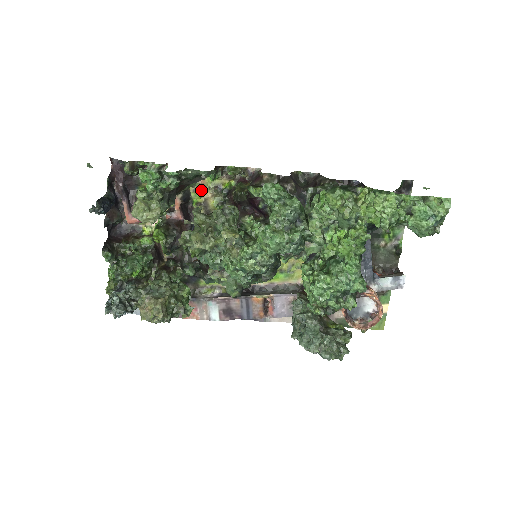
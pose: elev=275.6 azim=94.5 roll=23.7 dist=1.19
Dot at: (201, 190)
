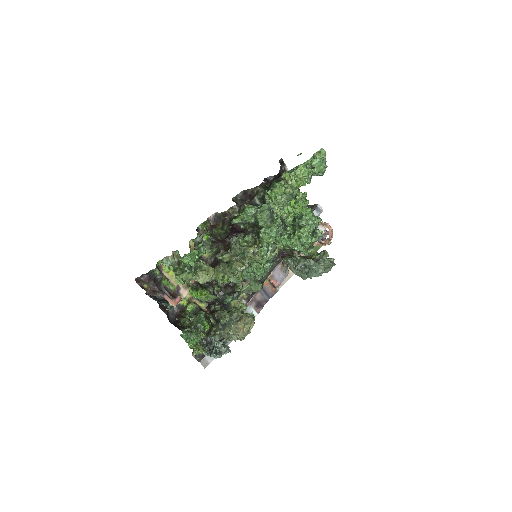
Dot at: occluded
